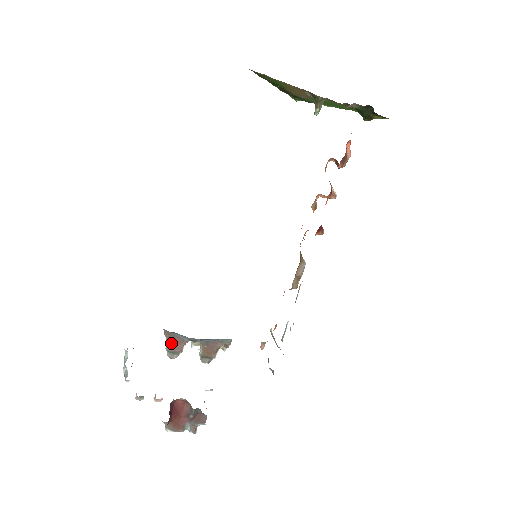
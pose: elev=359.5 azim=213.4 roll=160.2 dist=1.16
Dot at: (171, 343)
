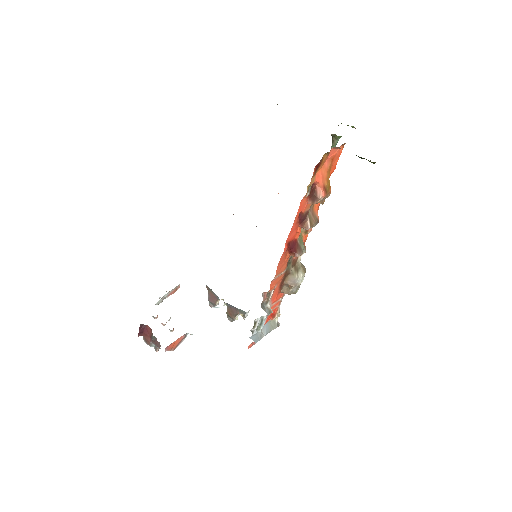
Dot at: (210, 296)
